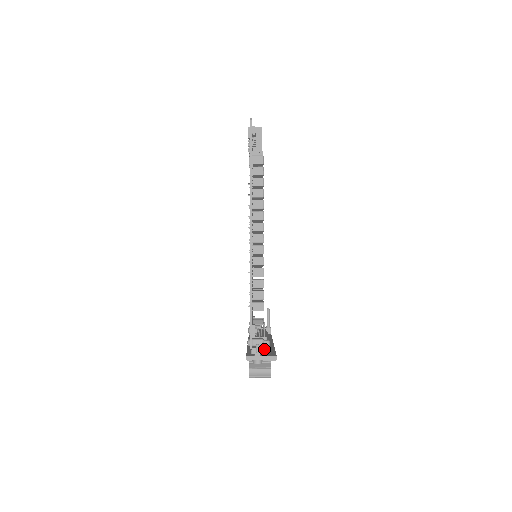
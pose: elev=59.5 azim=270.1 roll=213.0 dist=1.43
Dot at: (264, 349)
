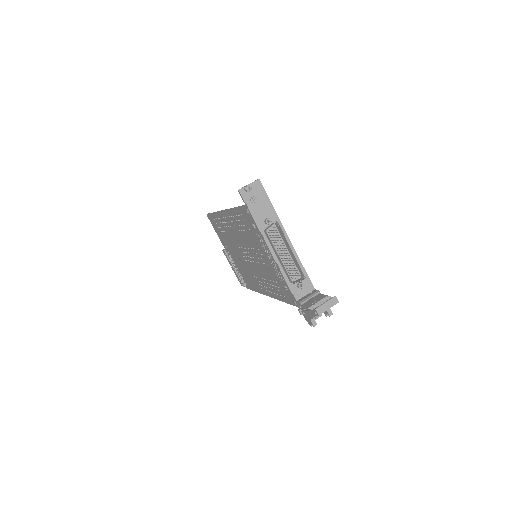
Dot at: (265, 213)
